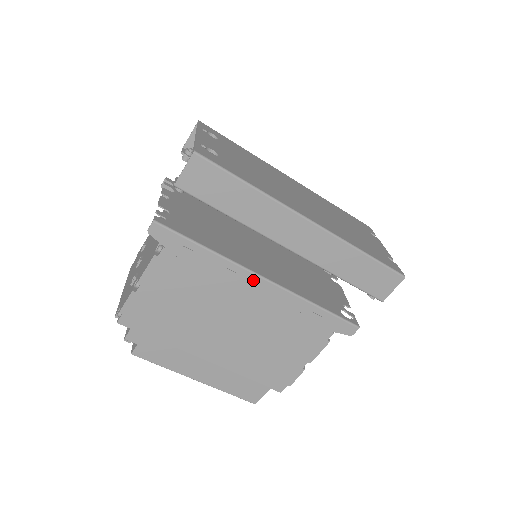
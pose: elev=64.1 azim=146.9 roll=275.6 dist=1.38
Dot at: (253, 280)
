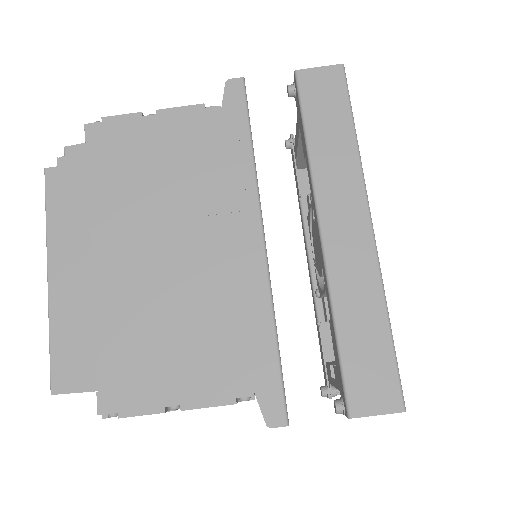
Dot at: (252, 225)
